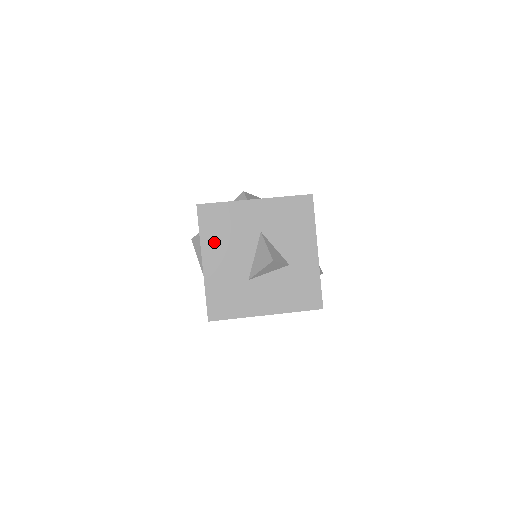
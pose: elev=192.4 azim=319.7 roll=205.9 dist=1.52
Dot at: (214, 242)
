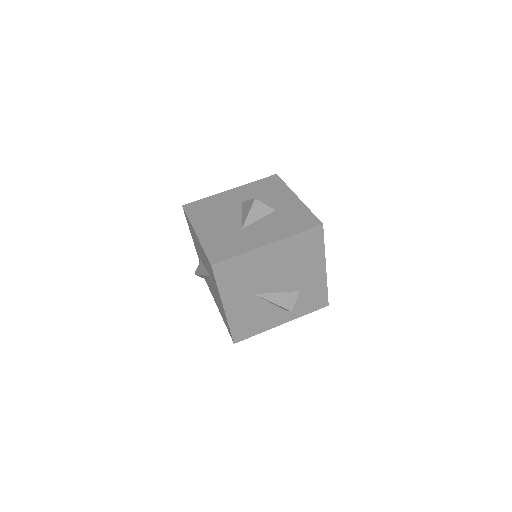
Dot at: (203, 219)
